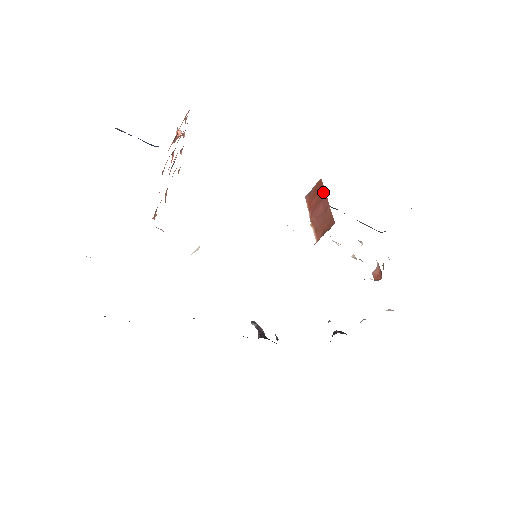
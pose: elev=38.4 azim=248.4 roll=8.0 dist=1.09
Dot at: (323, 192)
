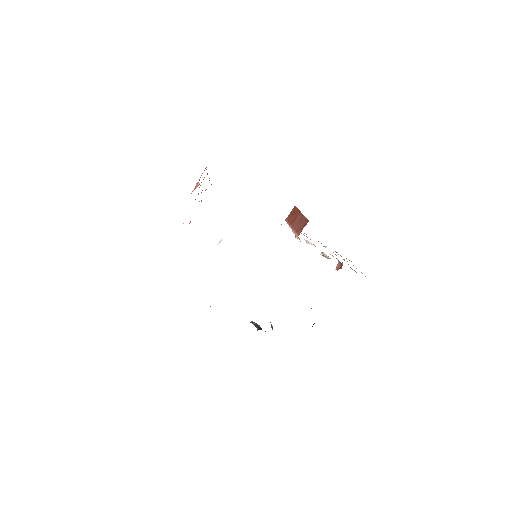
Dot at: (298, 211)
